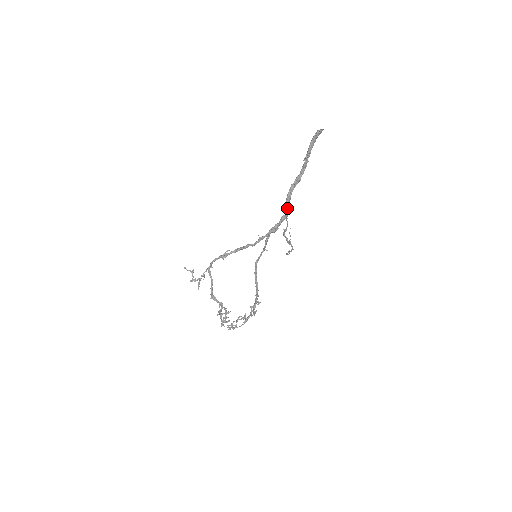
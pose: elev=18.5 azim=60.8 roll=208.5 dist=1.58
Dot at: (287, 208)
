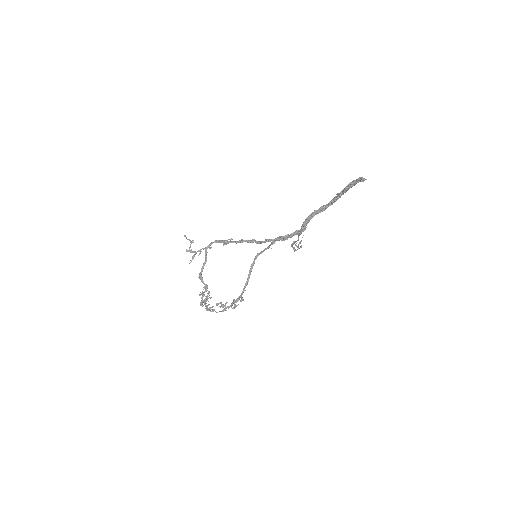
Dot at: (302, 229)
